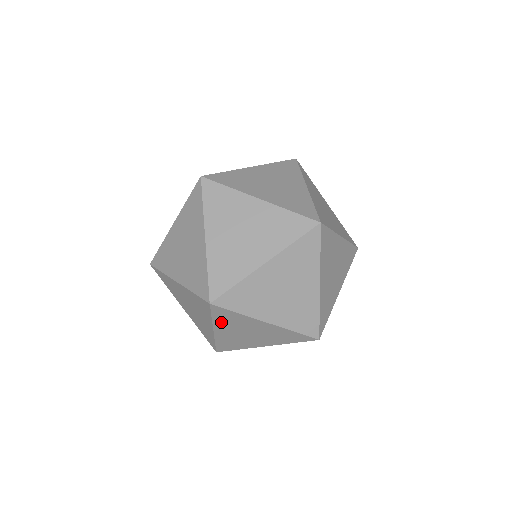
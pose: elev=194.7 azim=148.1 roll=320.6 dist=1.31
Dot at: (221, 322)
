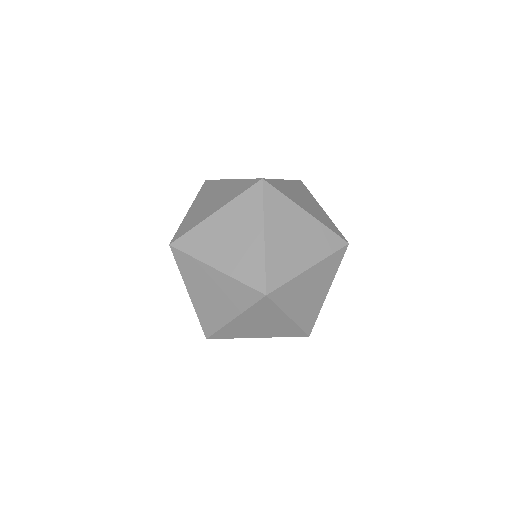
Dot at: (252, 312)
